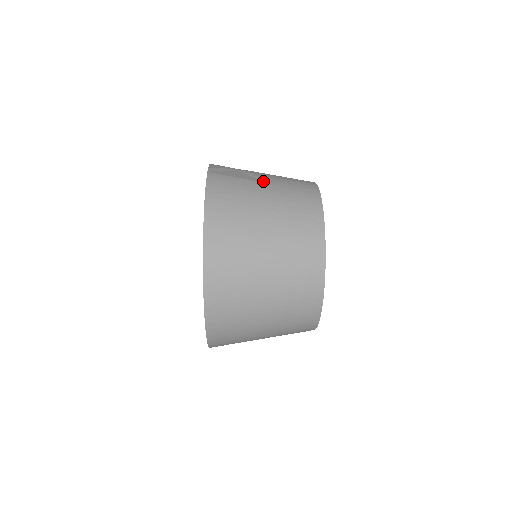
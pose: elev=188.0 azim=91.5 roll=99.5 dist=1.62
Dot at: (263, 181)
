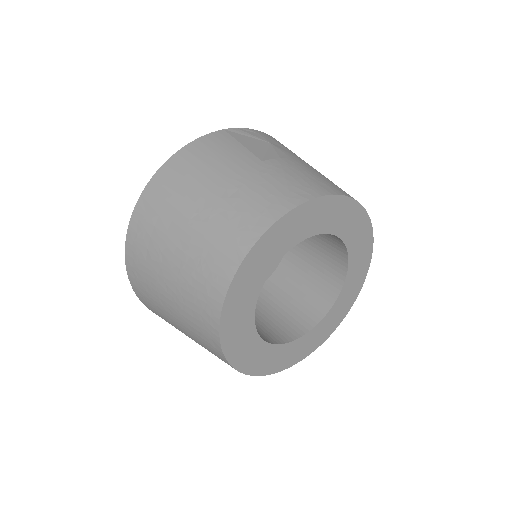
Dot at: (264, 160)
